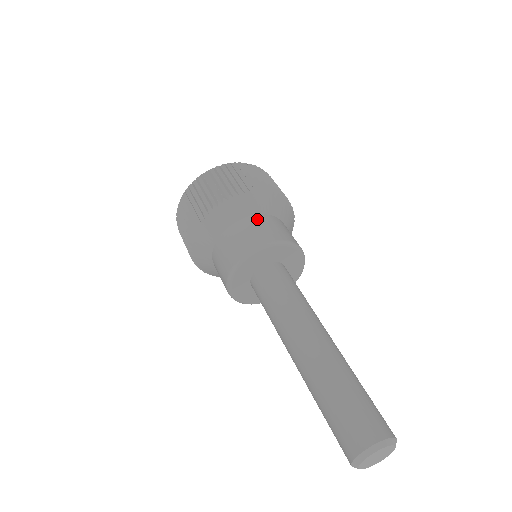
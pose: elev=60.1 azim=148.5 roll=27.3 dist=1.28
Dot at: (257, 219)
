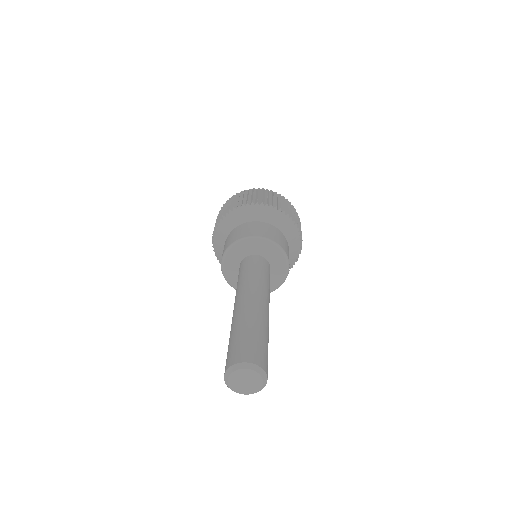
Dot at: (284, 237)
